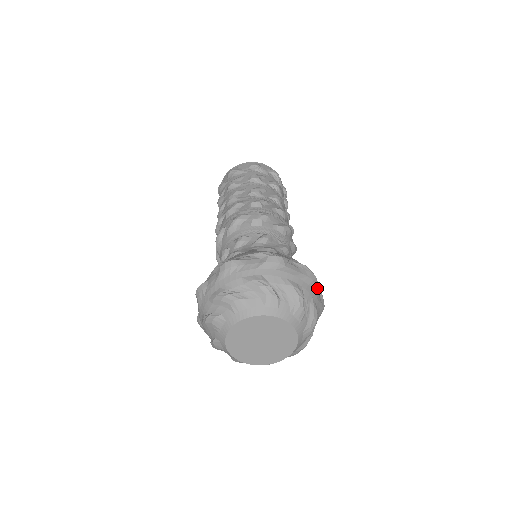
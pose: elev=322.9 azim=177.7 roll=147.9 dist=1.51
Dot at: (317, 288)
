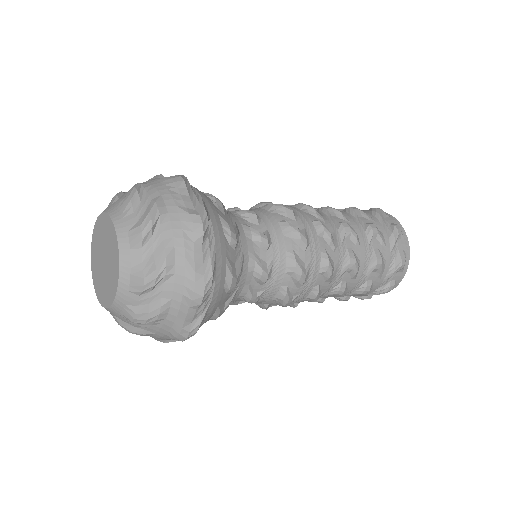
Dot at: (197, 310)
